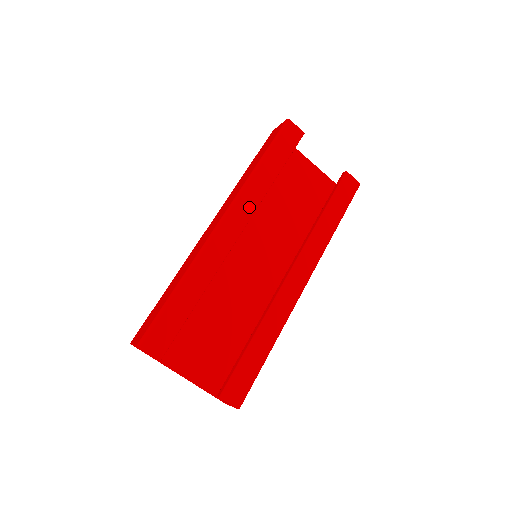
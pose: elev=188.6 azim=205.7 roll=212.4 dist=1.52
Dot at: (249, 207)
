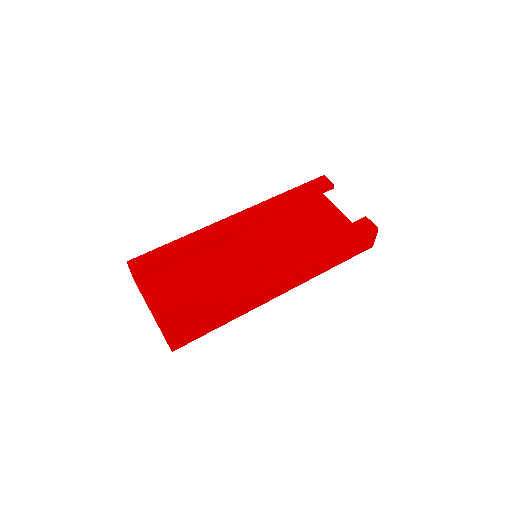
Dot at: (258, 214)
